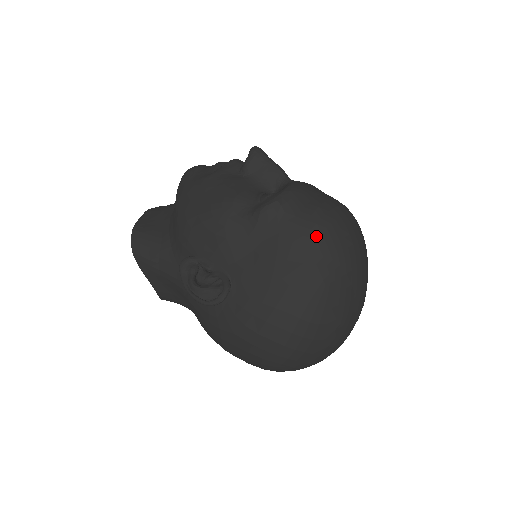
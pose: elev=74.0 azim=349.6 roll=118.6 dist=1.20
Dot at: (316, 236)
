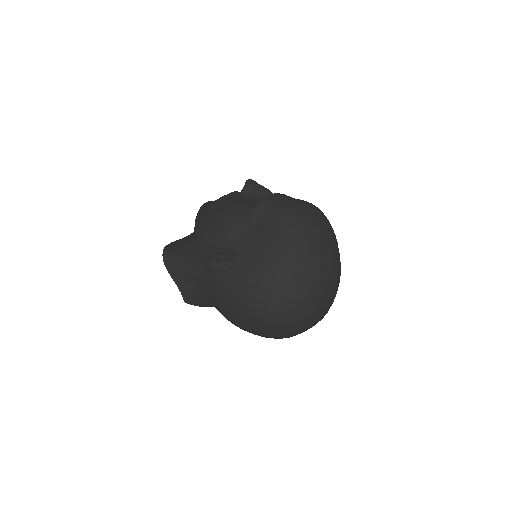
Dot at: (293, 215)
